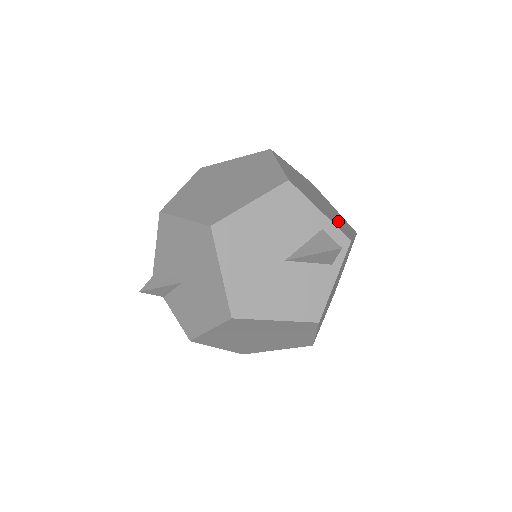
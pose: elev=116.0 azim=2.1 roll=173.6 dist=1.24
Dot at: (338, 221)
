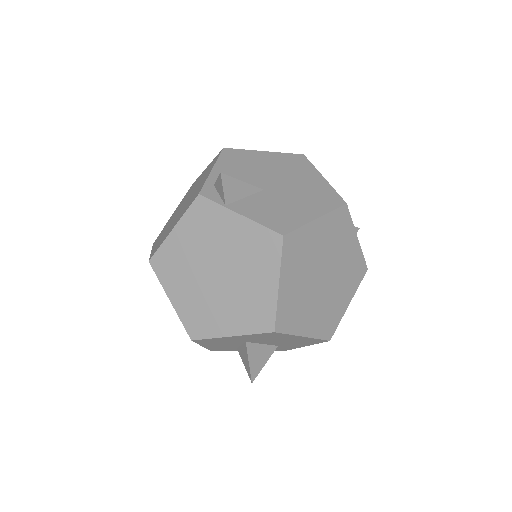
Dot at: occluded
